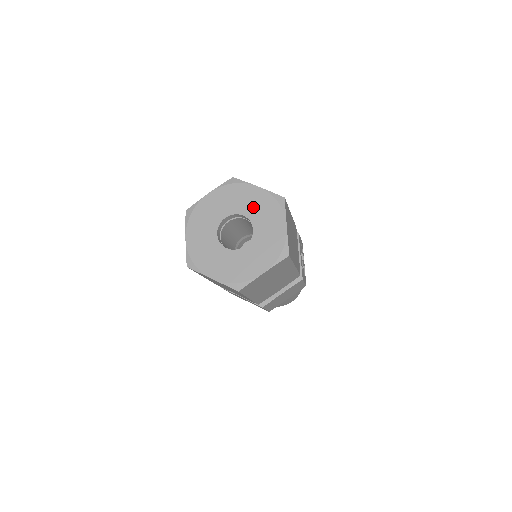
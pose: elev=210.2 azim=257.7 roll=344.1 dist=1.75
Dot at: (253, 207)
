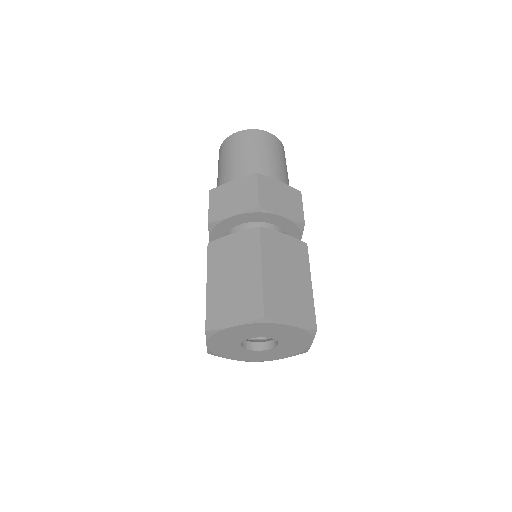
Dot at: (282, 335)
